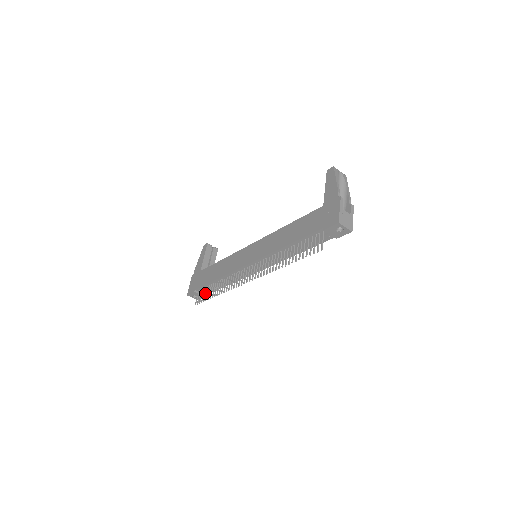
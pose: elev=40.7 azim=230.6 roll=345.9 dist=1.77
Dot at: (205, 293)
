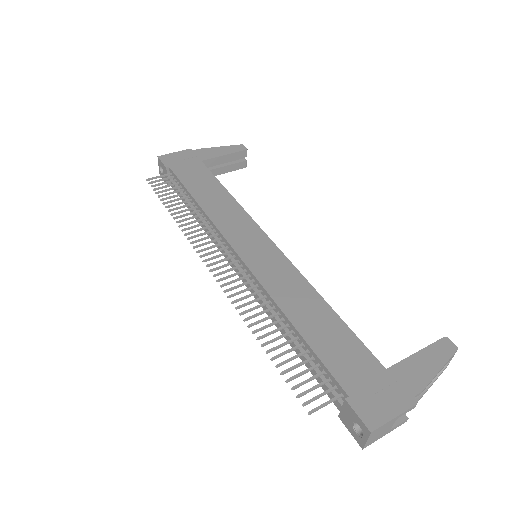
Dot at: (170, 189)
